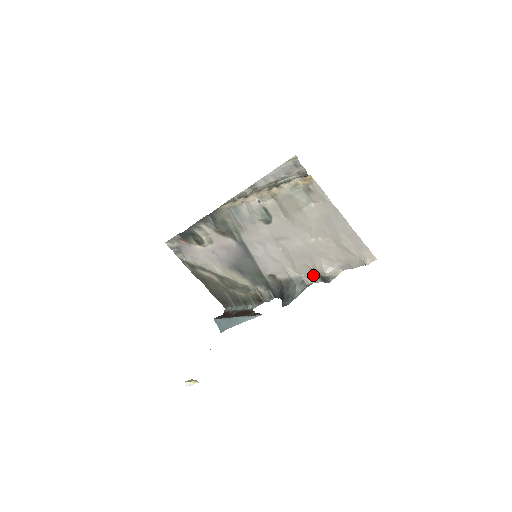
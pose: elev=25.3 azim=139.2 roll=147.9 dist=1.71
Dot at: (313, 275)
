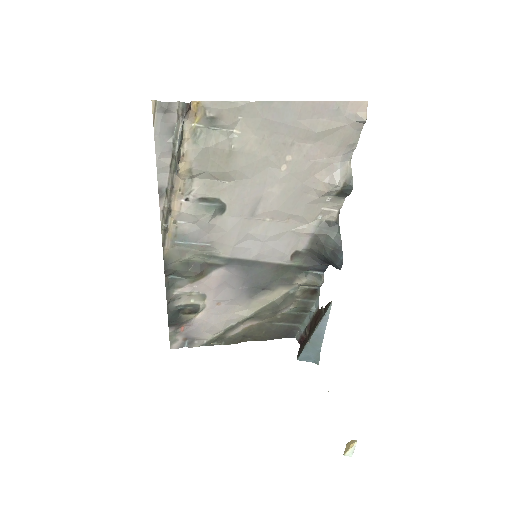
Dot at: (329, 204)
